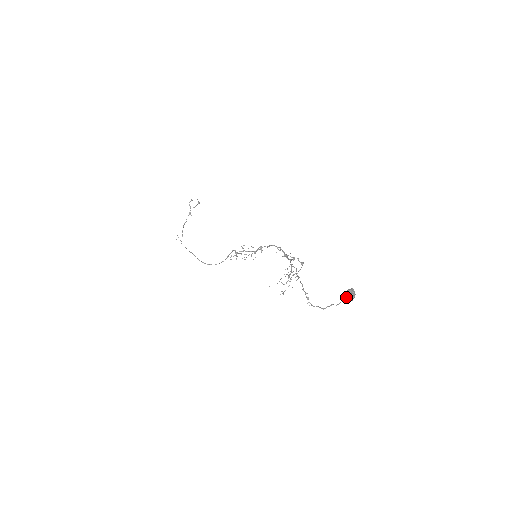
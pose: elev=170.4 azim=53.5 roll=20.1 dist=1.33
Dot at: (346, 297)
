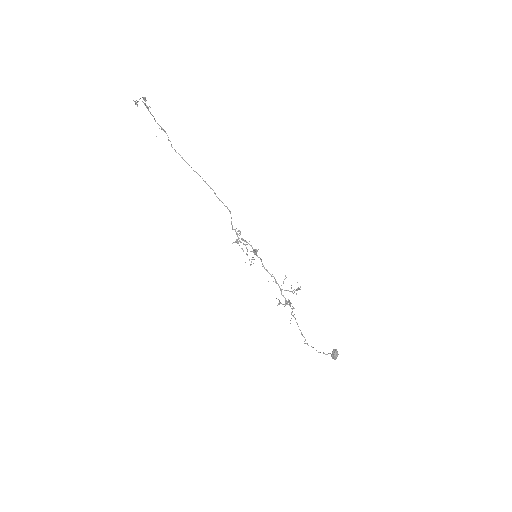
Dot at: occluded
